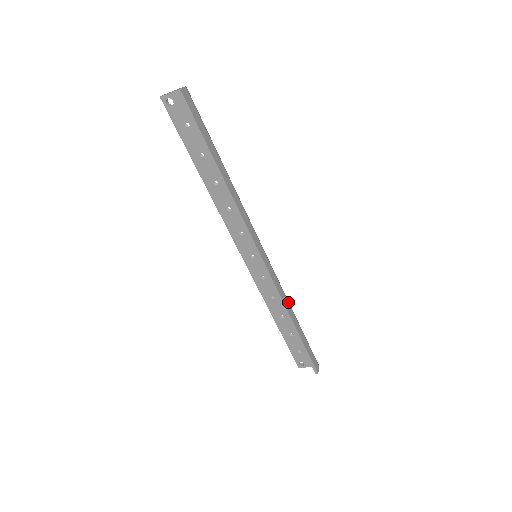
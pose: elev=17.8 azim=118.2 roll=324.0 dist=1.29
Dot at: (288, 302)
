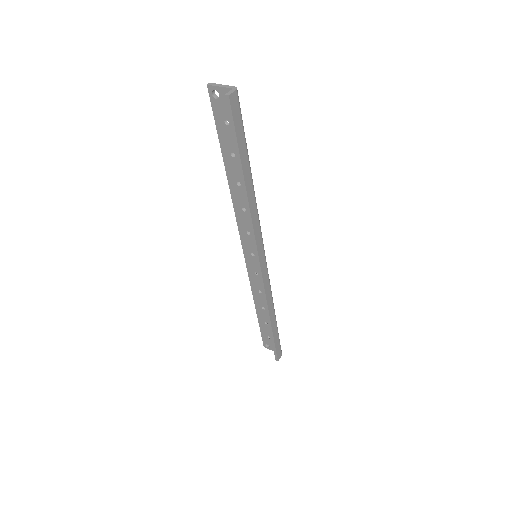
Dot at: (272, 301)
